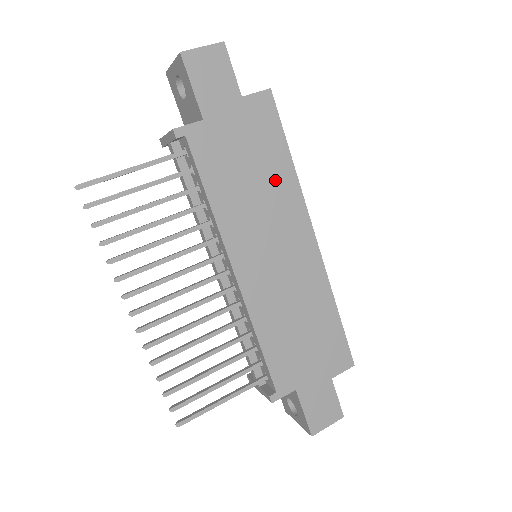
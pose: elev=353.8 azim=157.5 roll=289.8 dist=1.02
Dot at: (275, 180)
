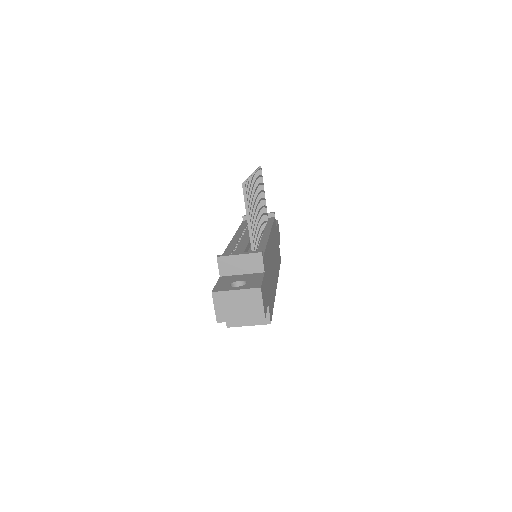
Dot at: (277, 261)
